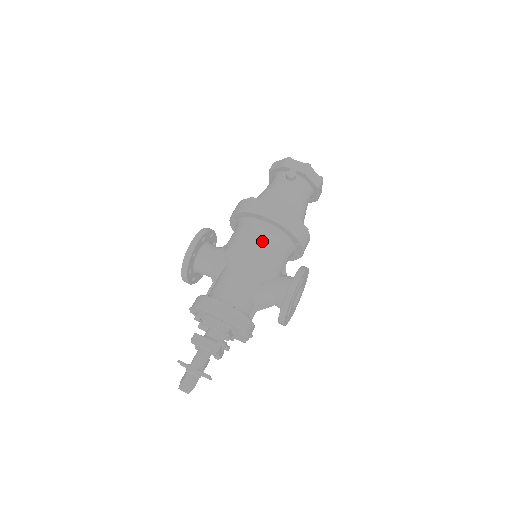
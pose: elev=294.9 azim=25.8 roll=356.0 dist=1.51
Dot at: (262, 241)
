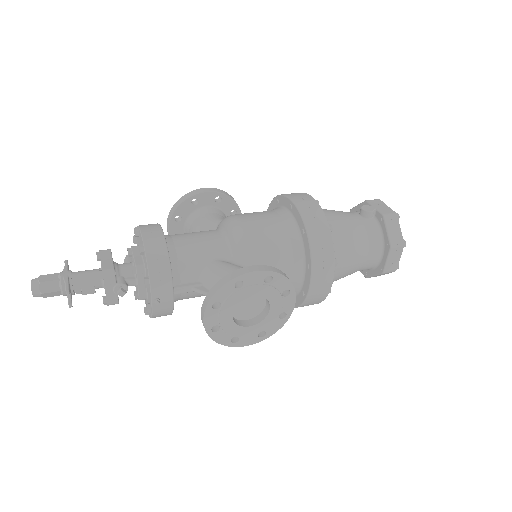
Dot at: (268, 223)
